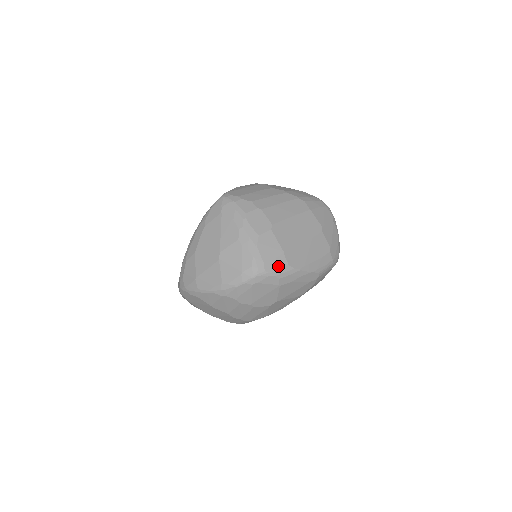
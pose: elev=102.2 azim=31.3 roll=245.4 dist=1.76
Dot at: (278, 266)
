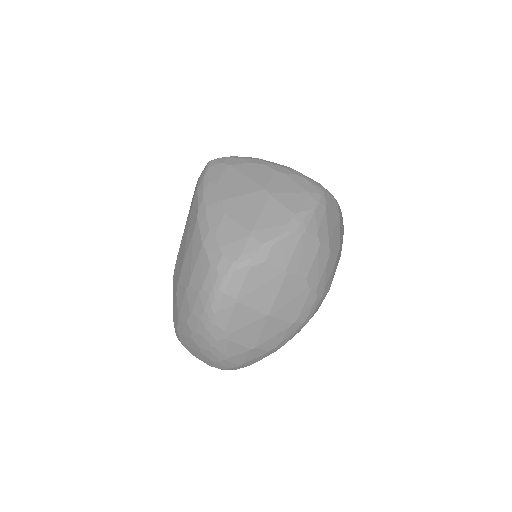
Dot at: occluded
